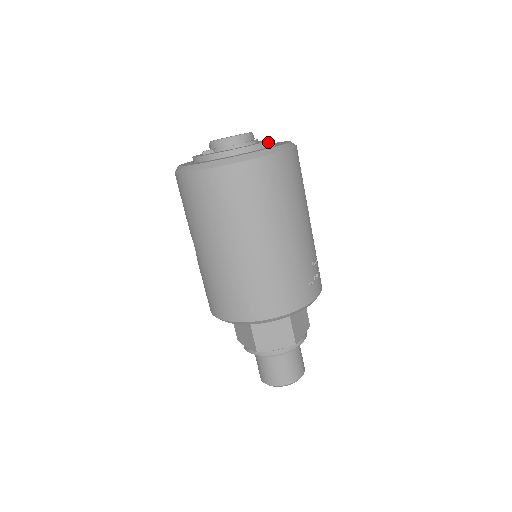
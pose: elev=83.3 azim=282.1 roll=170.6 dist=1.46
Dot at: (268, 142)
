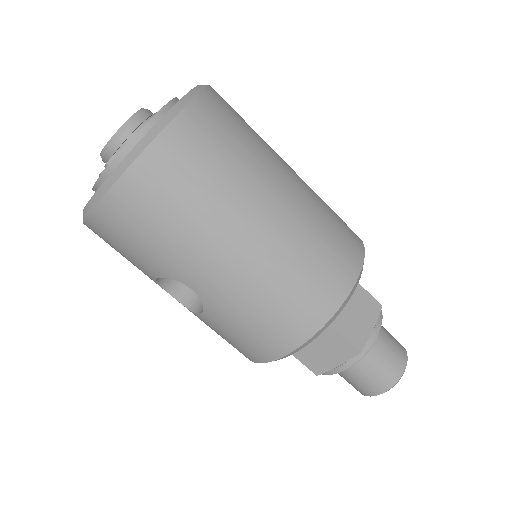
Dot at: occluded
